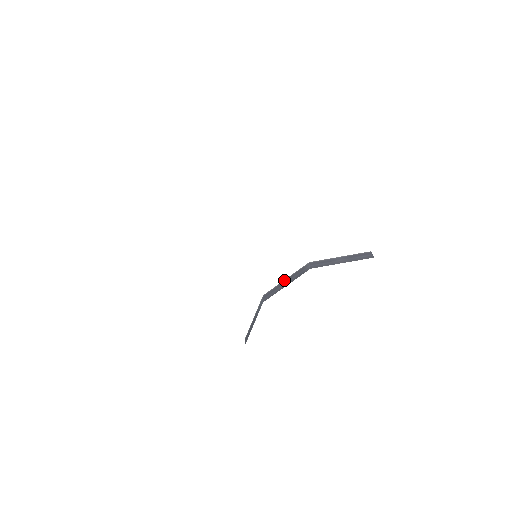
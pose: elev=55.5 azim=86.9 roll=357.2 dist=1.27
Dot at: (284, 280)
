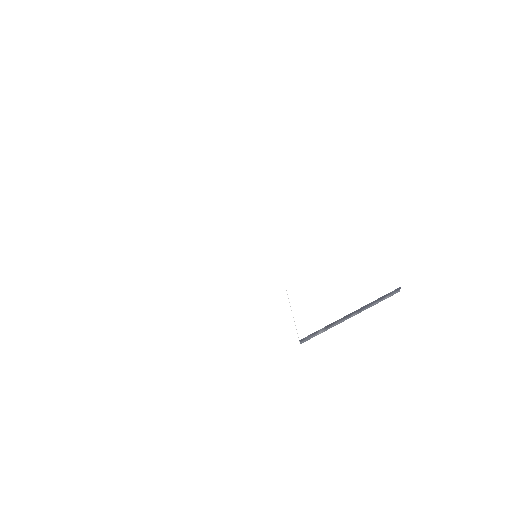
Dot at: occluded
